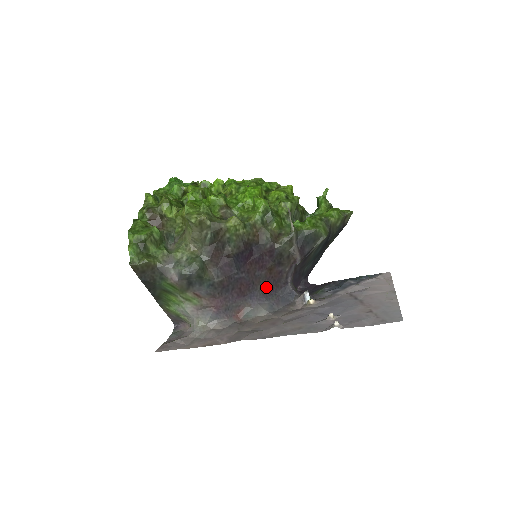
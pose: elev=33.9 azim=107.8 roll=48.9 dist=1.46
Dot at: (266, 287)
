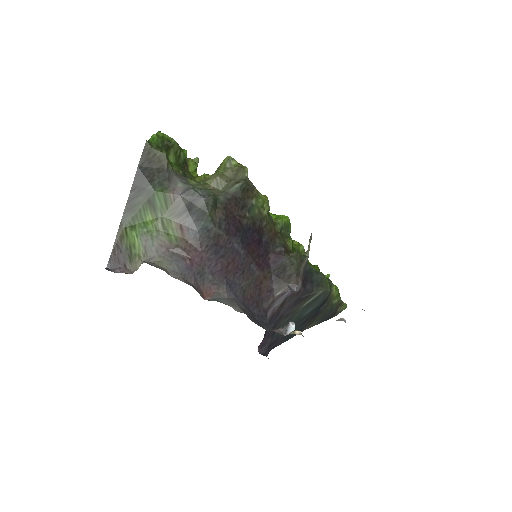
Dot at: (249, 293)
